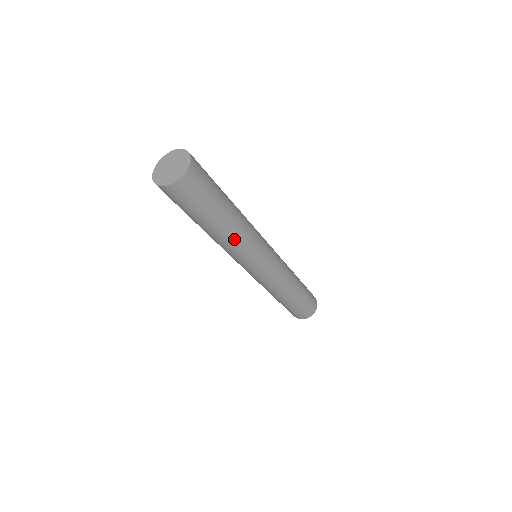
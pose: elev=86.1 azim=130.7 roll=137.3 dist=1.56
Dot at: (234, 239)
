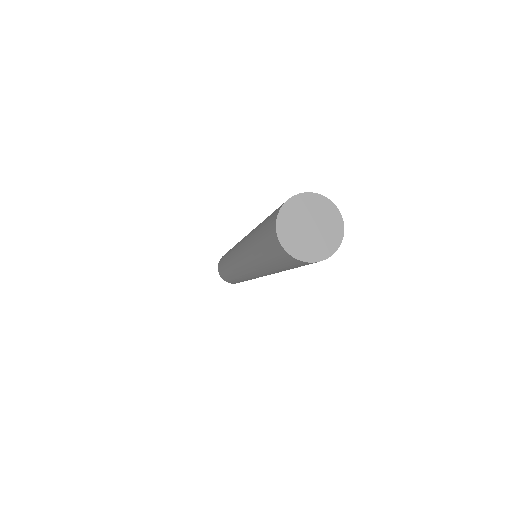
Dot at: (266, 272)
